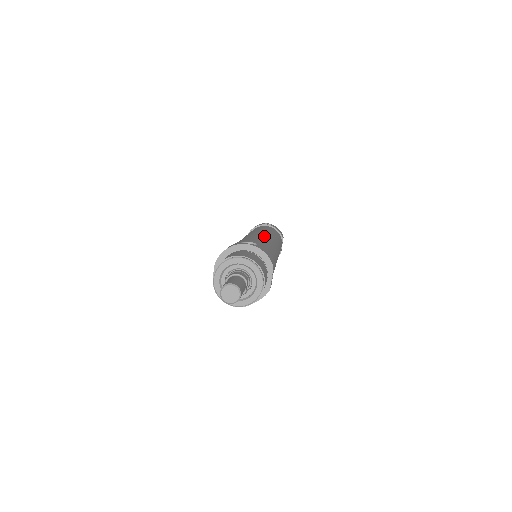
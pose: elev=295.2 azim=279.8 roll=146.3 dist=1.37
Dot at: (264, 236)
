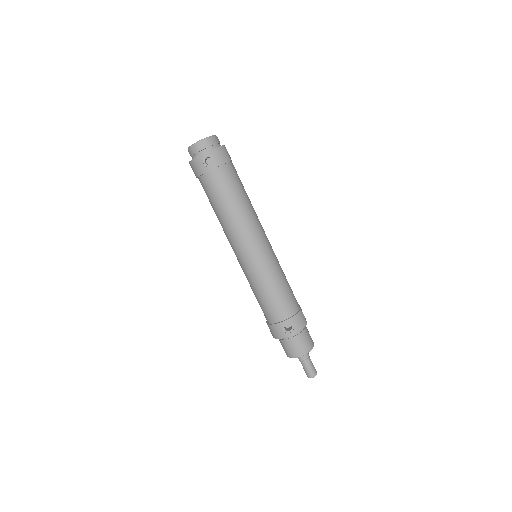
Dot at: (261, 260)
